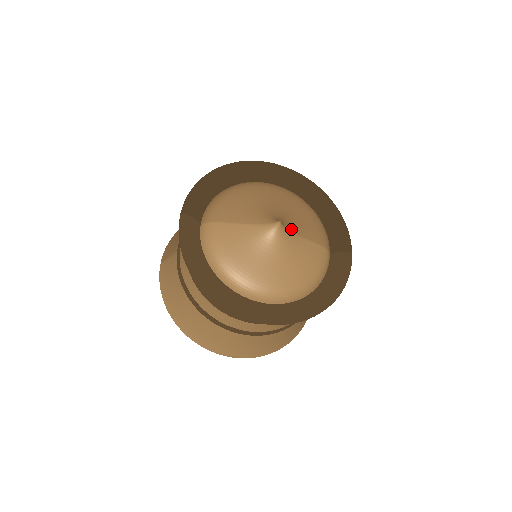
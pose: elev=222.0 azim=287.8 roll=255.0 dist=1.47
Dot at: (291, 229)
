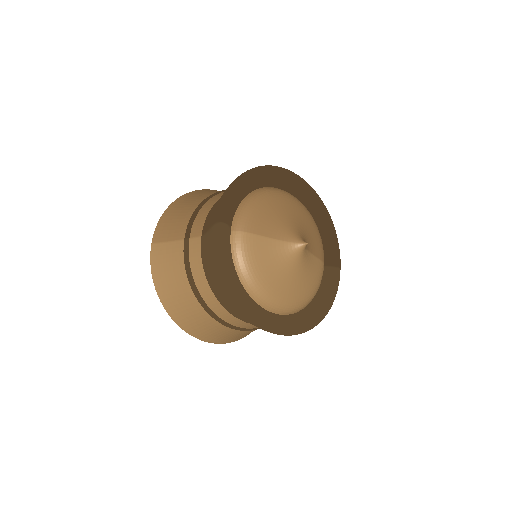
Dot at: (308, 247)
